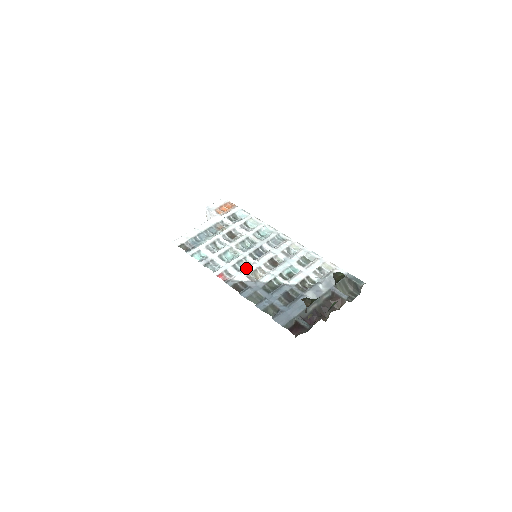
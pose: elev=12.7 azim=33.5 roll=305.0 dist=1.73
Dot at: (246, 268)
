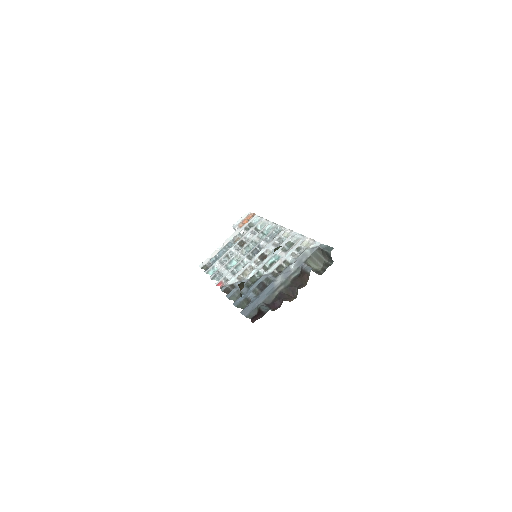
Dot at: (240, 270)
